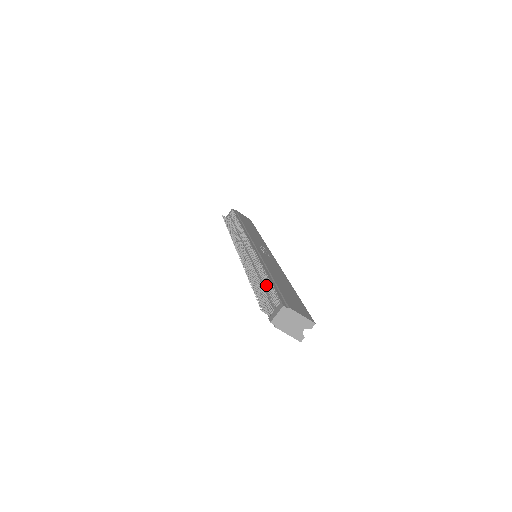
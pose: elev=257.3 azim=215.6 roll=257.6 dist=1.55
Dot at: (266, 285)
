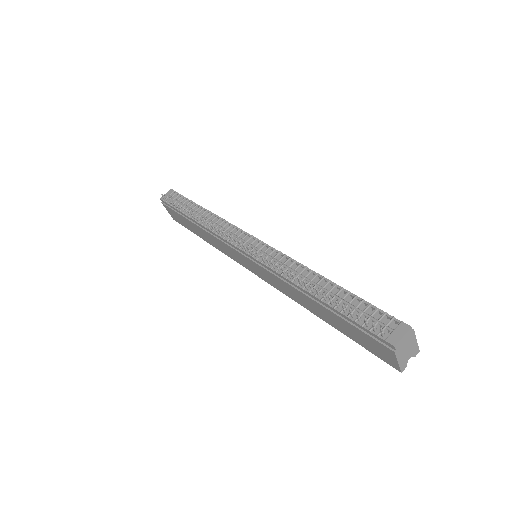
Dot at: (345, 297)
